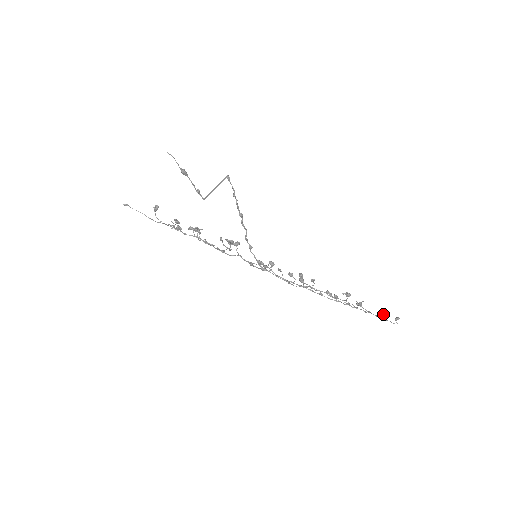
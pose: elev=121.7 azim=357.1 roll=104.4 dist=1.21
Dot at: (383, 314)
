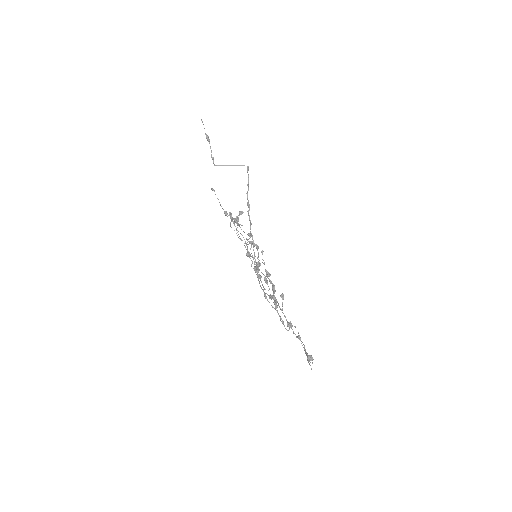
Dot at: occluded
